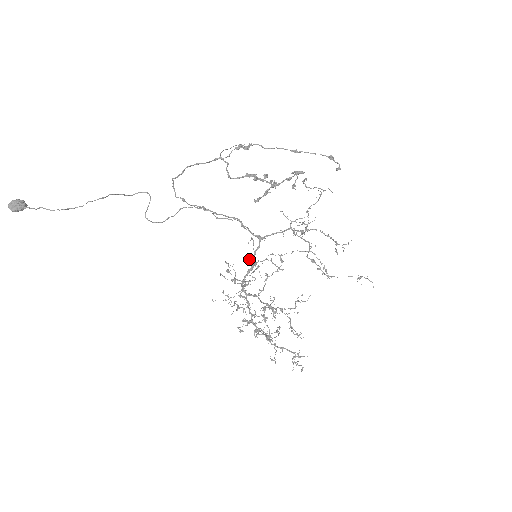
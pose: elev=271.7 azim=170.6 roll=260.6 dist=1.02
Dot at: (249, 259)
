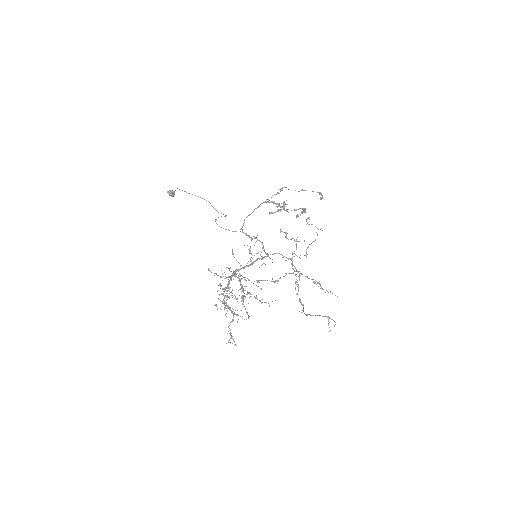
Dot at: occluded
